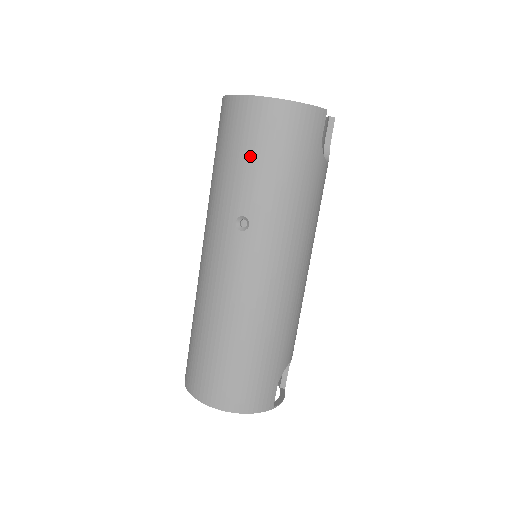
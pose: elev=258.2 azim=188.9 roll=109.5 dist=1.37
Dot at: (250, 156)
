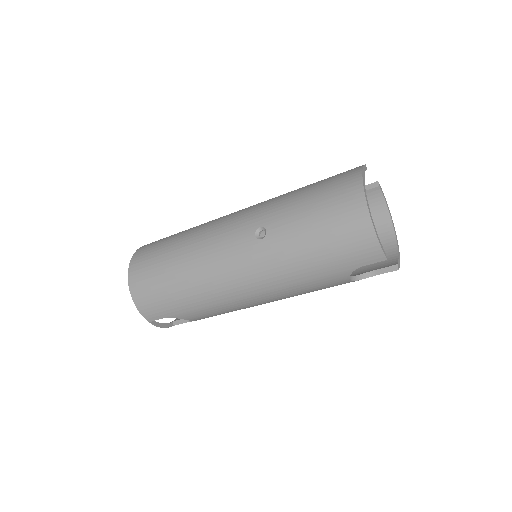
Dot at: (314, 213)
